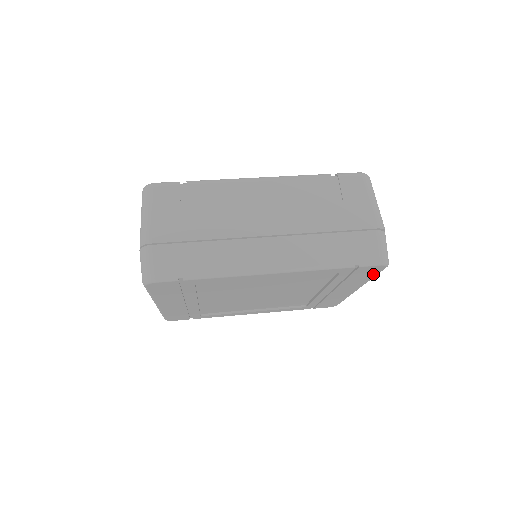
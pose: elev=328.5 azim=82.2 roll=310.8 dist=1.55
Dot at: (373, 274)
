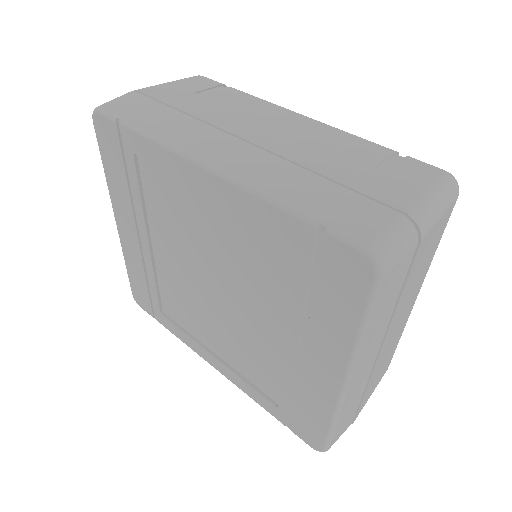
Dot at: (357, 304)
